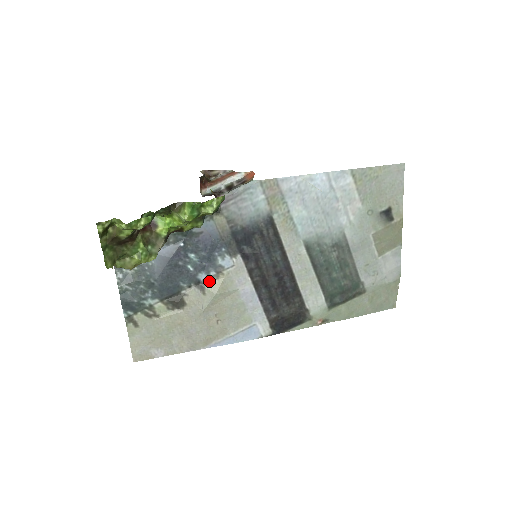
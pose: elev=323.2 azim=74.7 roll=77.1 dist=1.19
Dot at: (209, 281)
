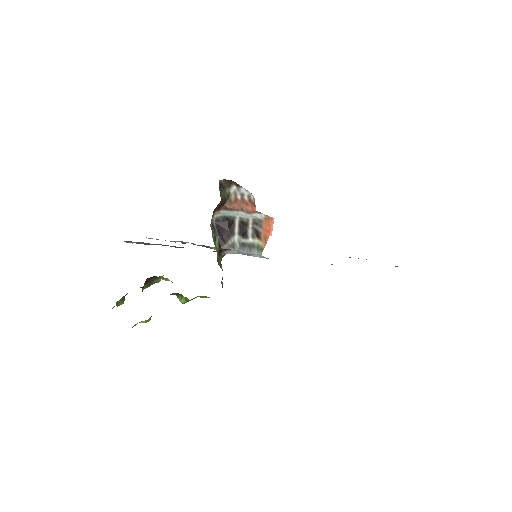
Dot at: (213, 247)
